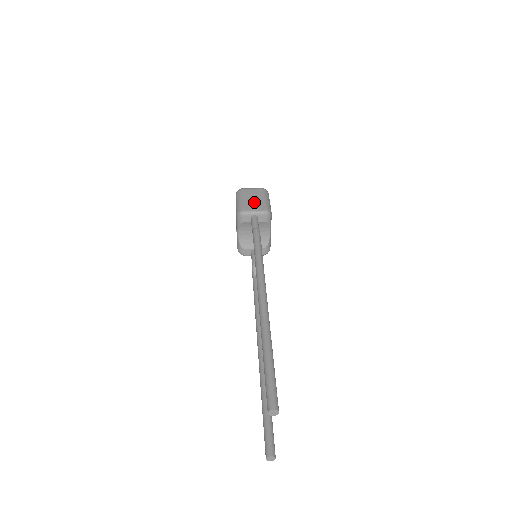
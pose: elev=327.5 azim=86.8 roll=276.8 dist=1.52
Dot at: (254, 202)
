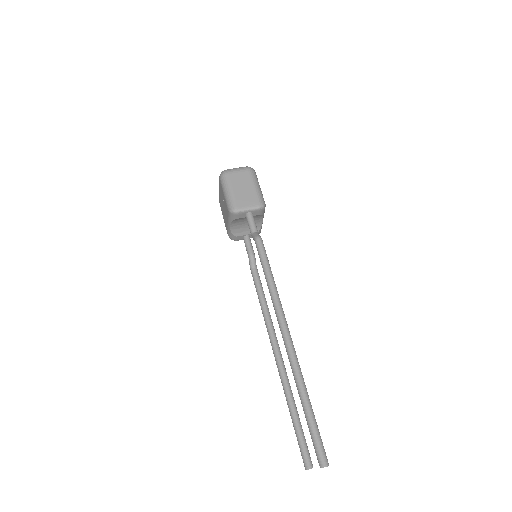
Dot at: (245, 194)
